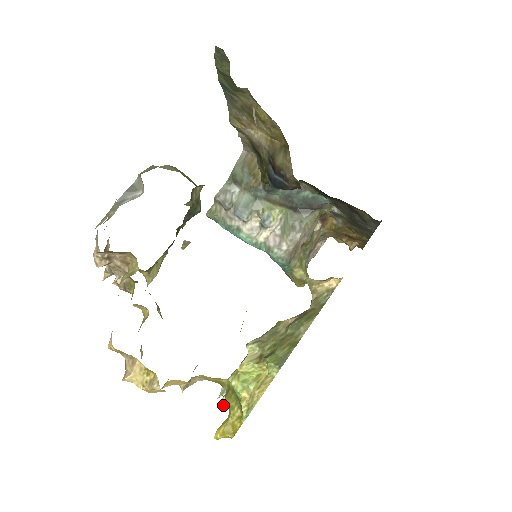
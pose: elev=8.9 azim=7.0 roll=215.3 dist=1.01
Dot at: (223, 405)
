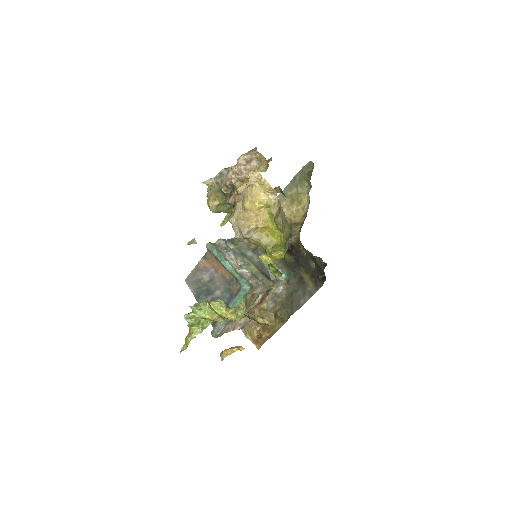
Dot at: (185, 318)
